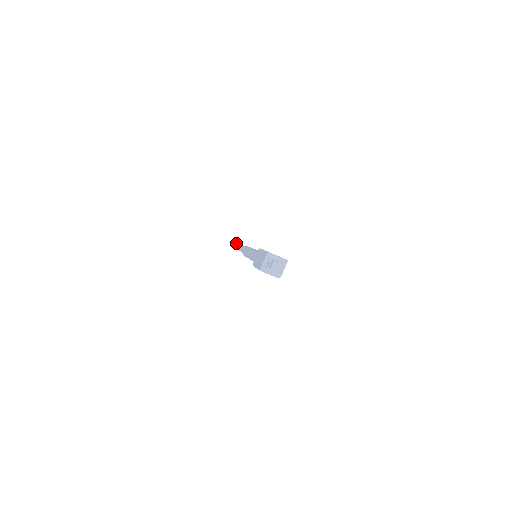
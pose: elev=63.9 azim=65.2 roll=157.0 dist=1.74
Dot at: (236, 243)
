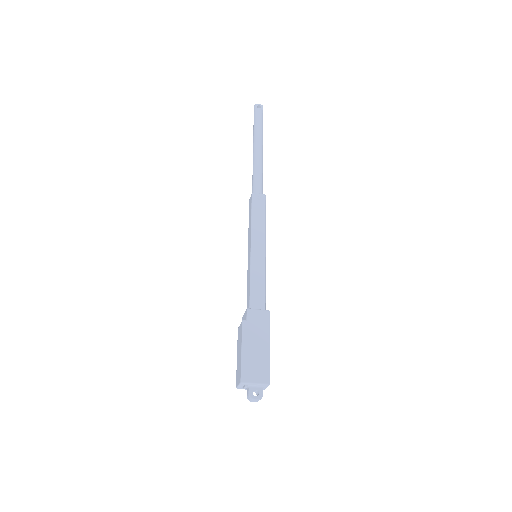
Dot at: (255, 105)
